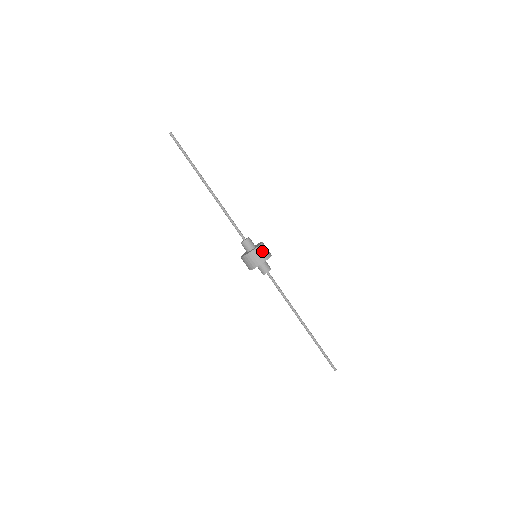
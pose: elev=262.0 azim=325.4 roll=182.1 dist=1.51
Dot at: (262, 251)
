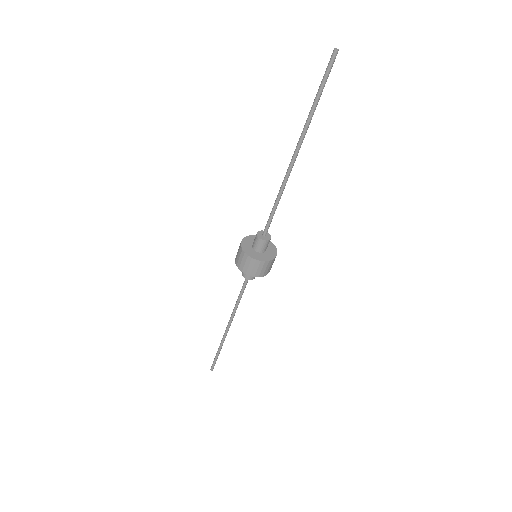
Dot at: (255, 266)
